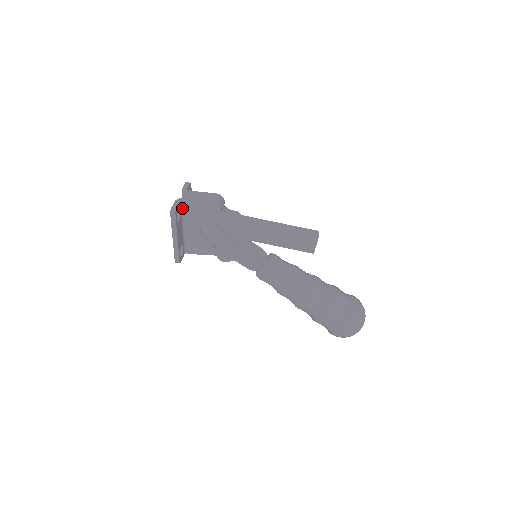
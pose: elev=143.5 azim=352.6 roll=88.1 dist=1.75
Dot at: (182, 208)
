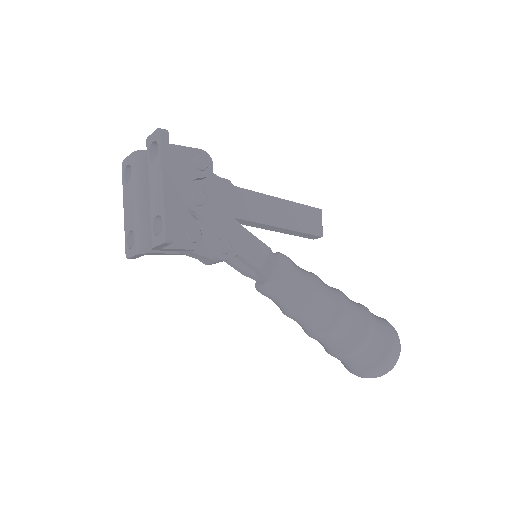
Dot at: (156, 155)
